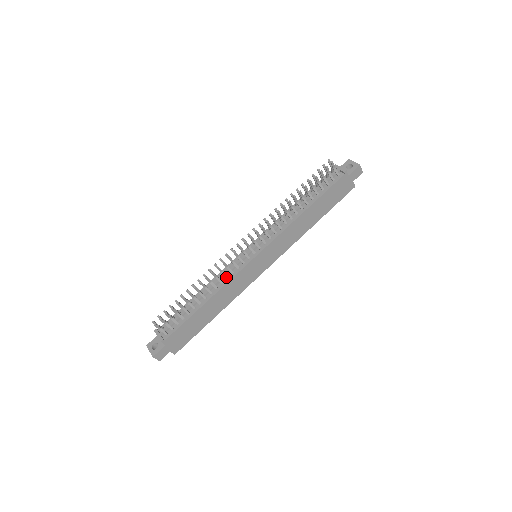
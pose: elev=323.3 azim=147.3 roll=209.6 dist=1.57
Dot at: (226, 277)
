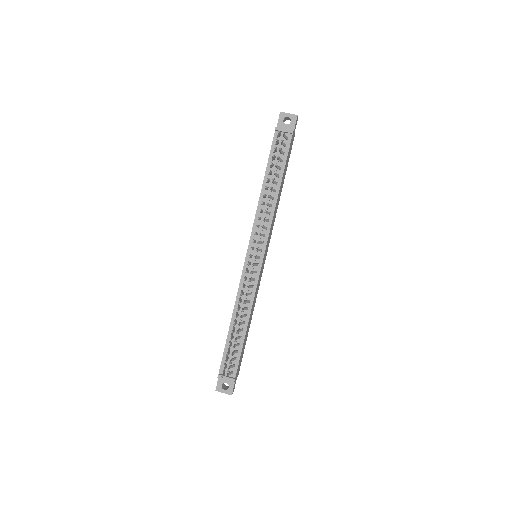
Dot at: (250, 294)
